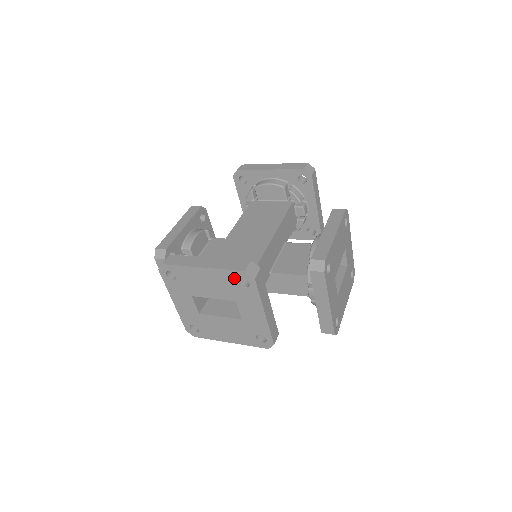
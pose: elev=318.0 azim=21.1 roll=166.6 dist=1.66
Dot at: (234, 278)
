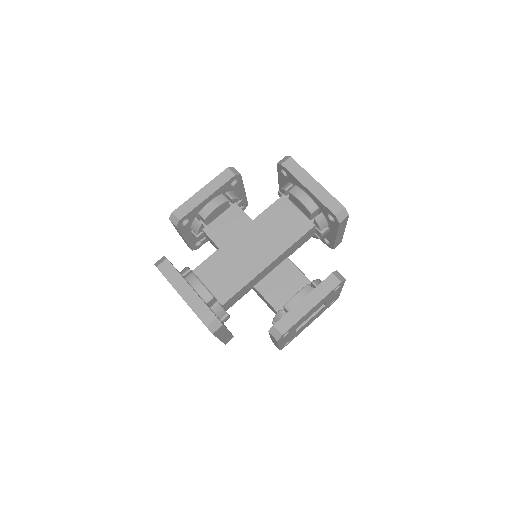
Dot at: occluded
